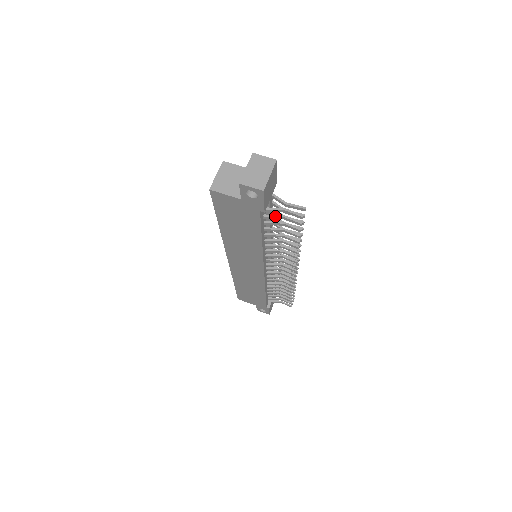
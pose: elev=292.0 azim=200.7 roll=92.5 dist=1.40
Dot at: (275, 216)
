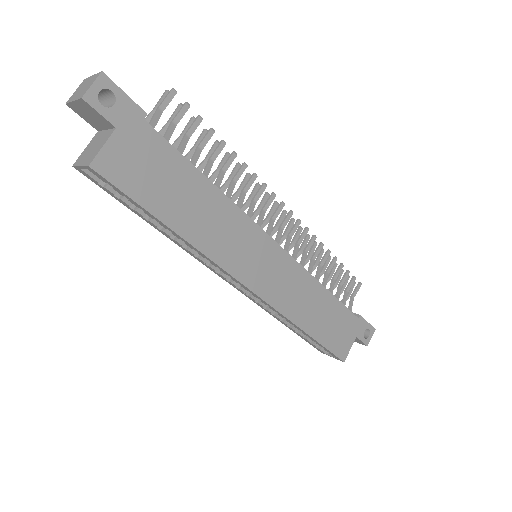
Dot at: (168, 129)
